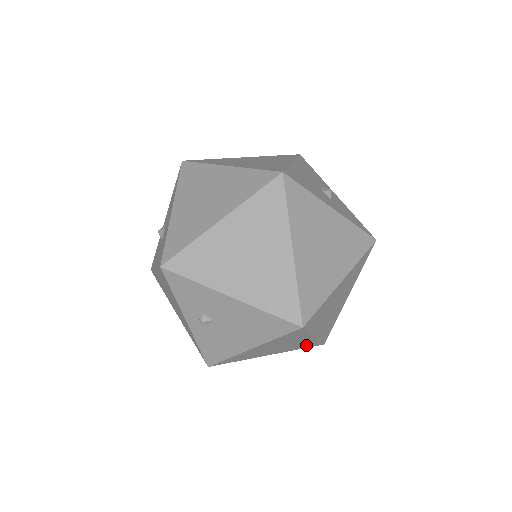
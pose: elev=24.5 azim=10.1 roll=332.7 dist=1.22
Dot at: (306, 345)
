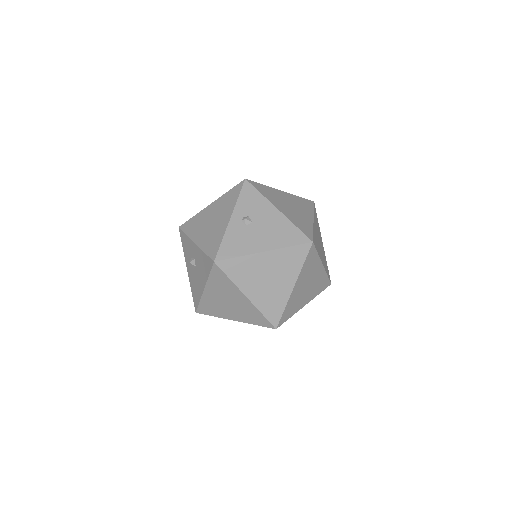
Dot at: (273, 308)
